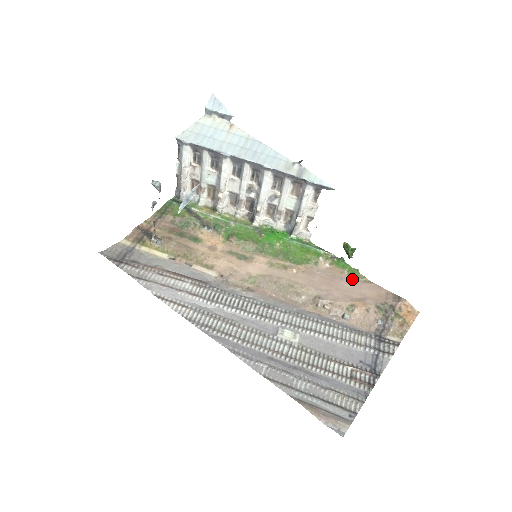
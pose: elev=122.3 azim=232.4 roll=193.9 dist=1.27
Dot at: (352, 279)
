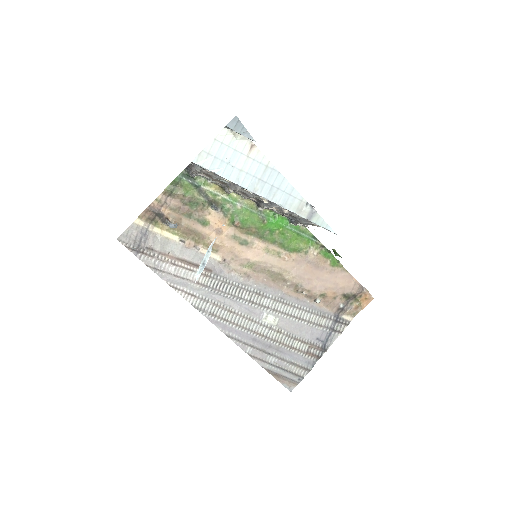
Dot at: (332, 268)
